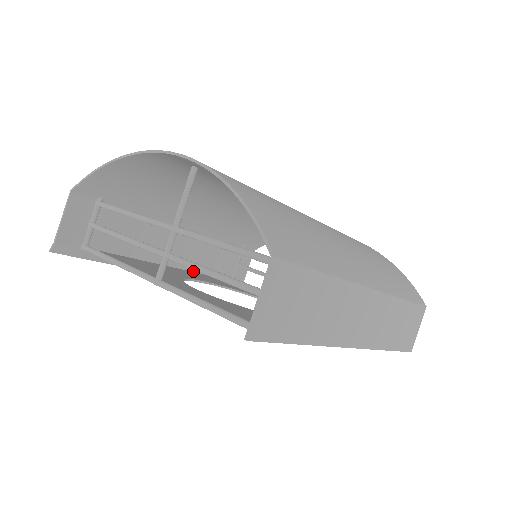
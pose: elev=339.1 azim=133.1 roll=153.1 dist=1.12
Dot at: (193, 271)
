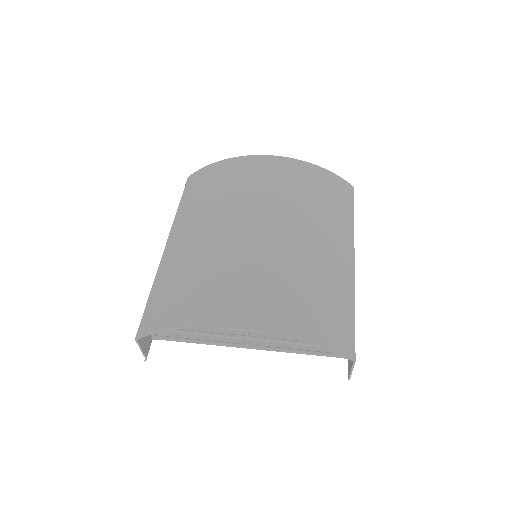
Dot at: occluded
